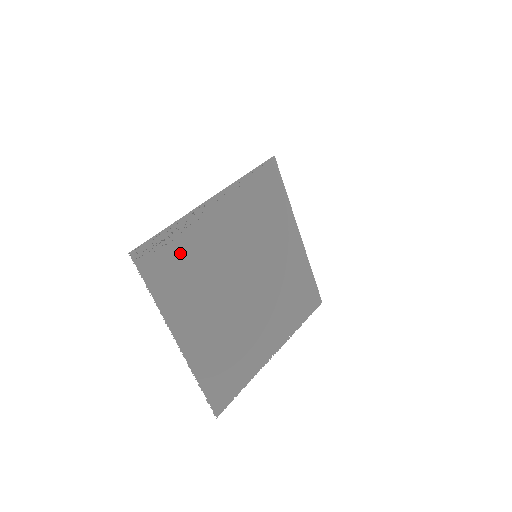
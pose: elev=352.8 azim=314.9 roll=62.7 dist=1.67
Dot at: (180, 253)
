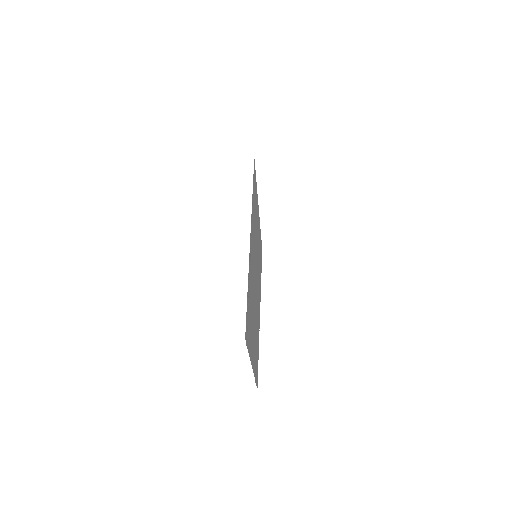
Dot at: (249, 304)
